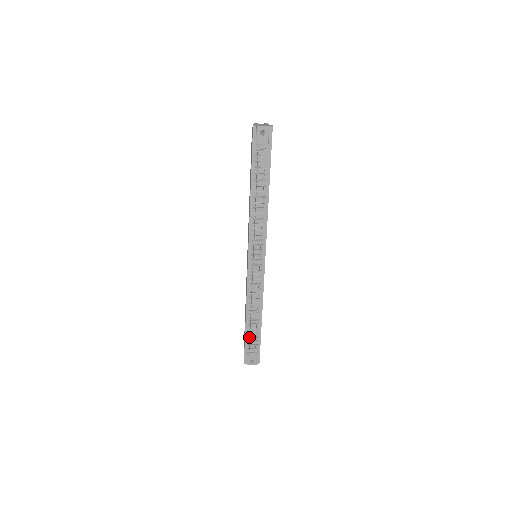
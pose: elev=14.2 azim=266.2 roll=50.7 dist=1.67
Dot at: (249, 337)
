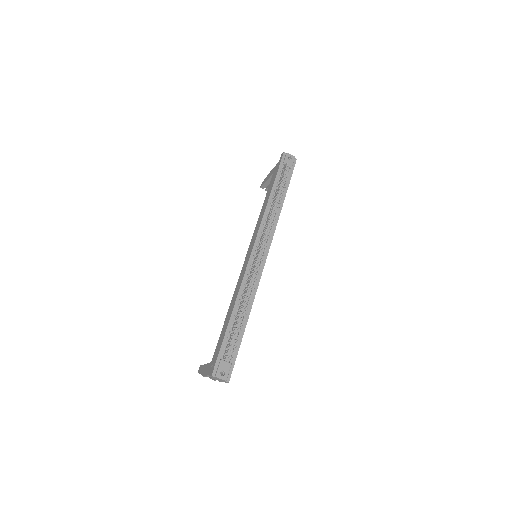
Dot at: (228, 338)
